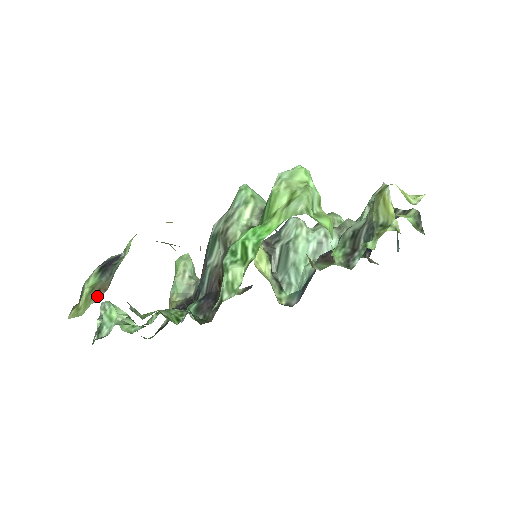
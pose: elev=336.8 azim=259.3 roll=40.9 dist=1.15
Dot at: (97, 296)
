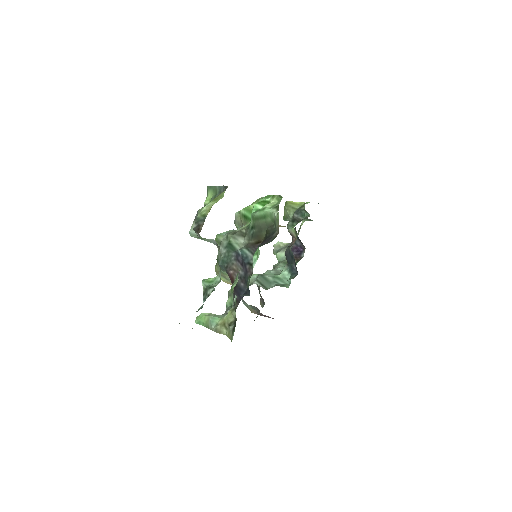
Dot at: (222, 193)
